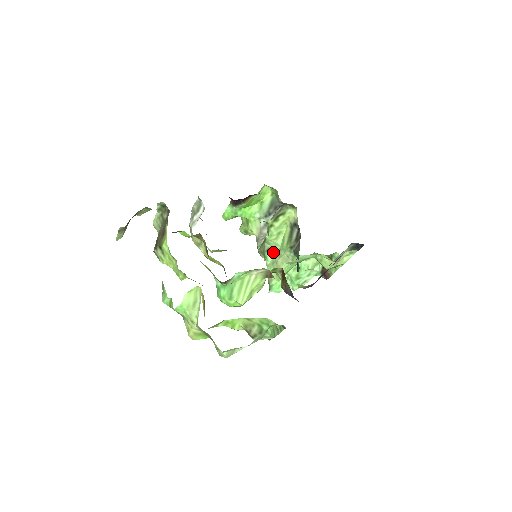
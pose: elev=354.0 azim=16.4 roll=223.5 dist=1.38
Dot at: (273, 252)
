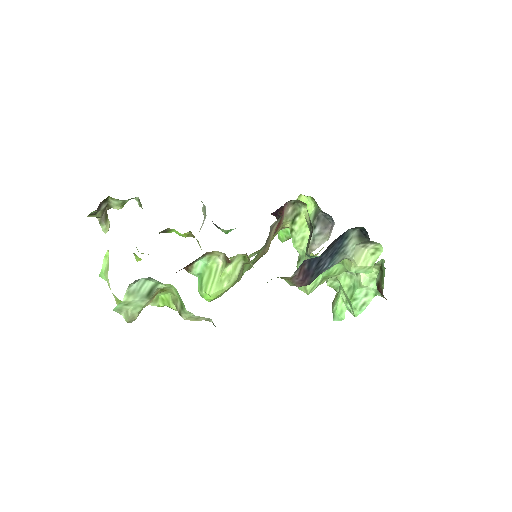
Dot at: (302, 261)
